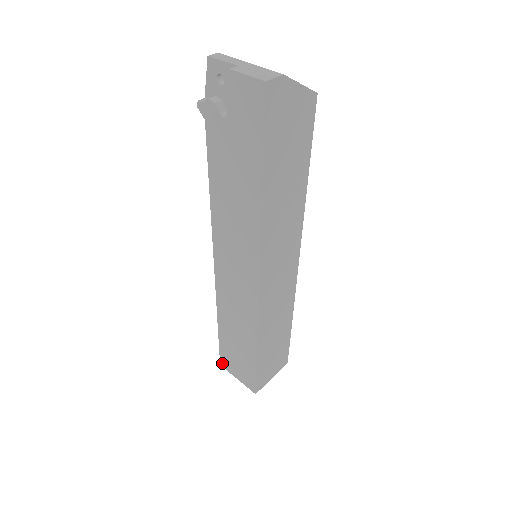
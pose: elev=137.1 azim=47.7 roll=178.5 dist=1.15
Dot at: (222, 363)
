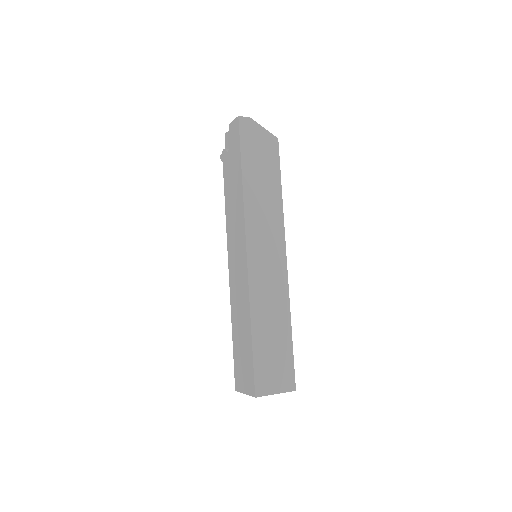
Dot at: (236, 385)
